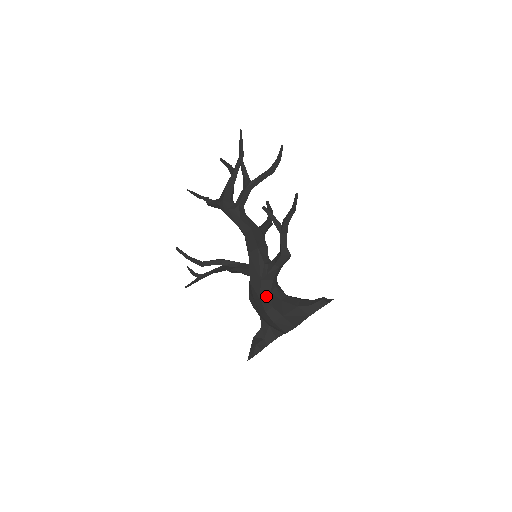
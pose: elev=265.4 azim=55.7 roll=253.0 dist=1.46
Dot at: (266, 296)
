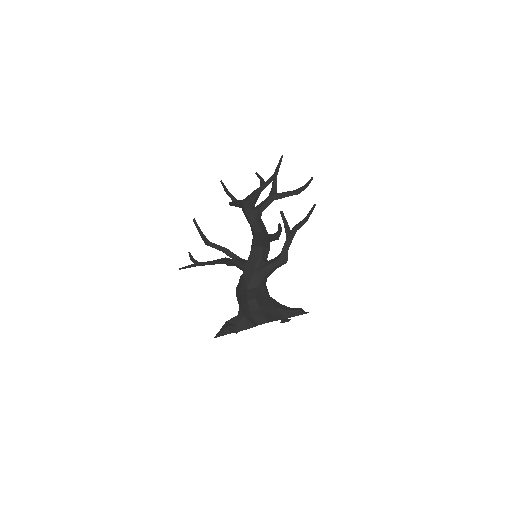
Dot at: (253, 289)
